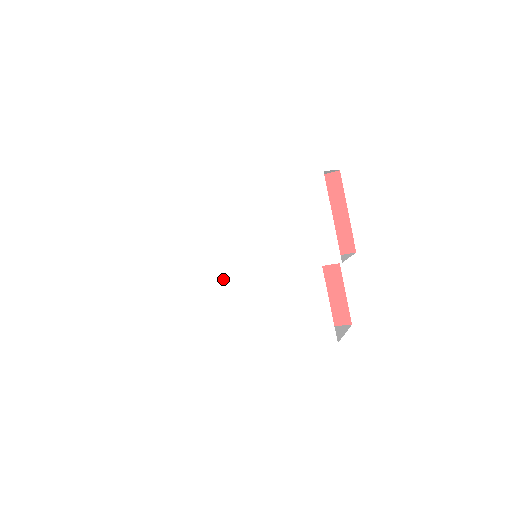
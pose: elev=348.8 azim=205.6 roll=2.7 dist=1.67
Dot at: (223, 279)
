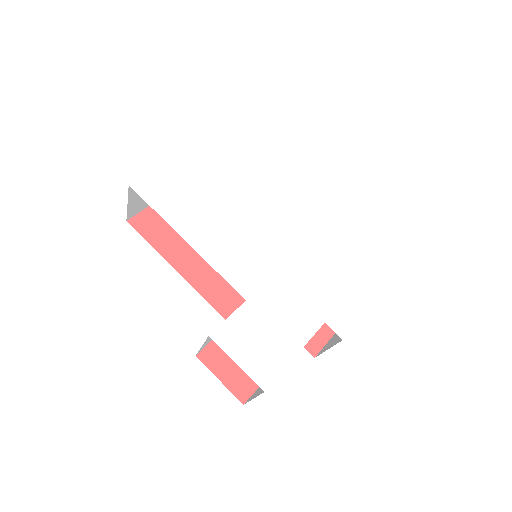
Dot at: (229, 227)
